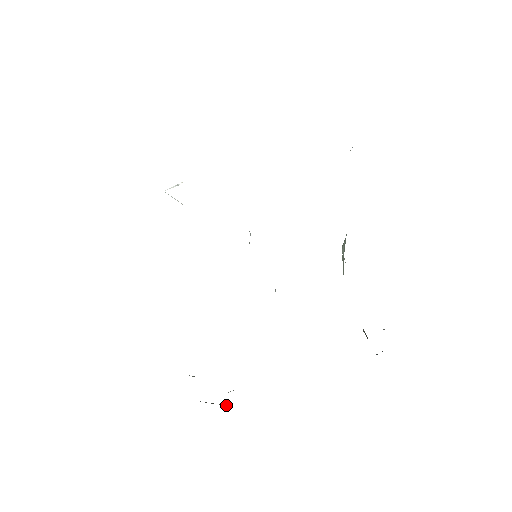
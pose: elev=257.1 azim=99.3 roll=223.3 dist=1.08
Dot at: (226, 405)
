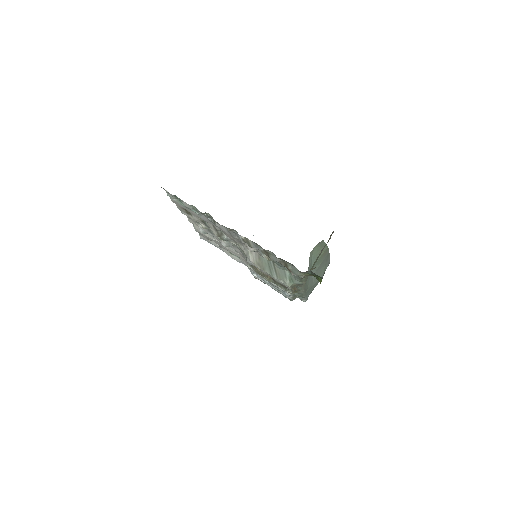
Dot at: occluded
